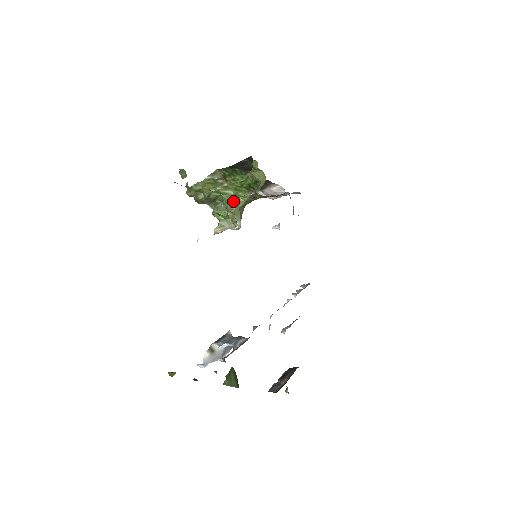
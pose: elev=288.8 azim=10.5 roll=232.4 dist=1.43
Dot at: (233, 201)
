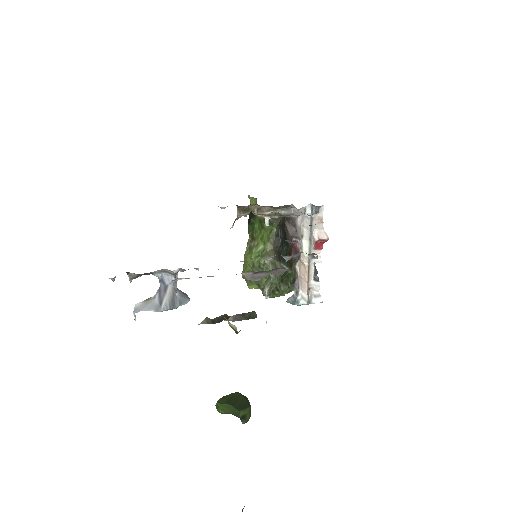
Dot at: (263, 251)
